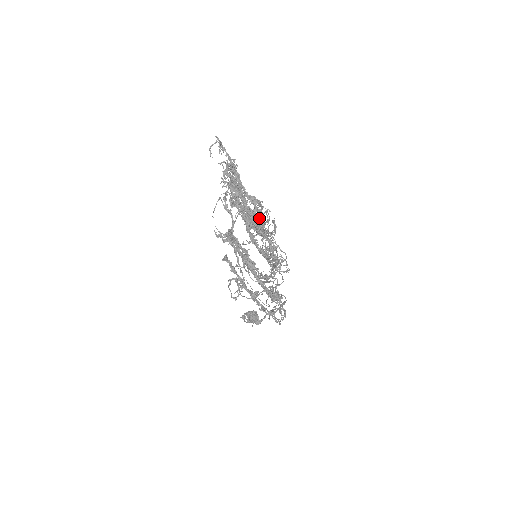
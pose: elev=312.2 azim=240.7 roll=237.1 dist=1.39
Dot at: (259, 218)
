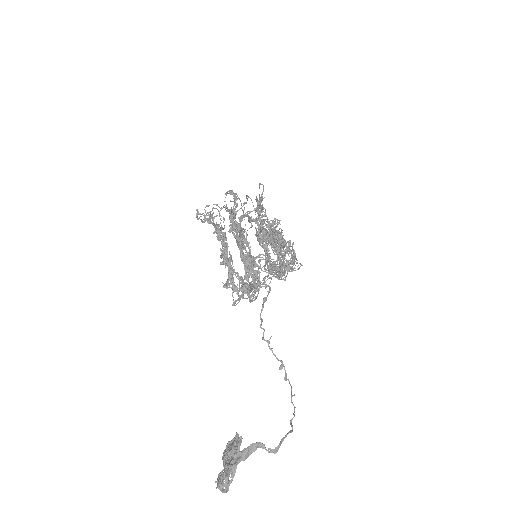
Dot at: occluded
